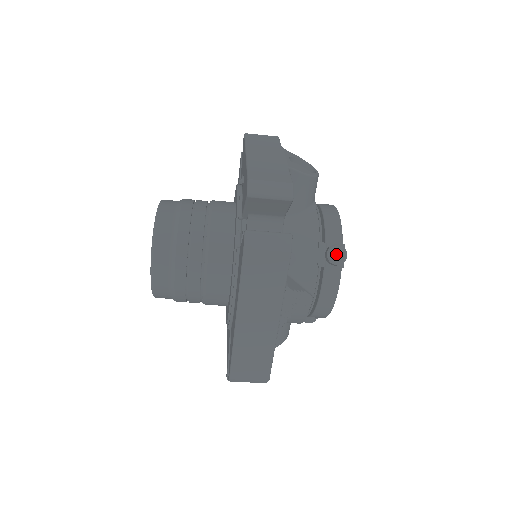
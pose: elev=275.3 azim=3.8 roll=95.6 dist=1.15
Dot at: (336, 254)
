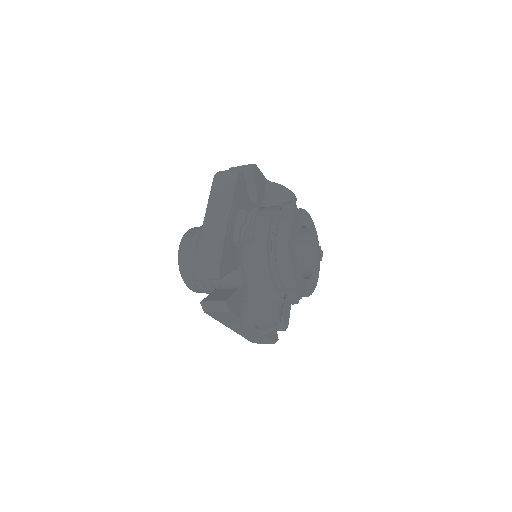
Dot at: (285, 203)
